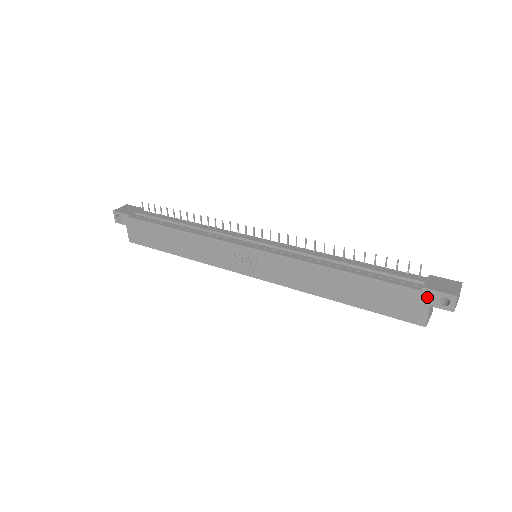
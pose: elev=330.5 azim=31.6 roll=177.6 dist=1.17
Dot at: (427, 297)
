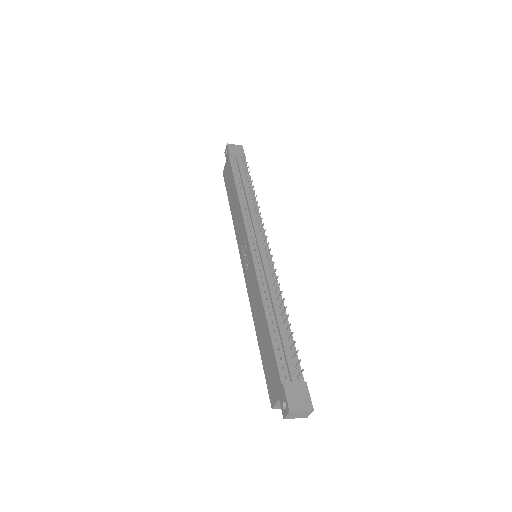
Dot at: (281, 392)
